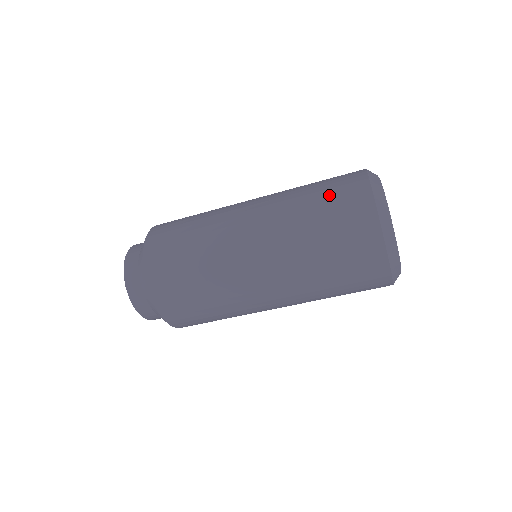
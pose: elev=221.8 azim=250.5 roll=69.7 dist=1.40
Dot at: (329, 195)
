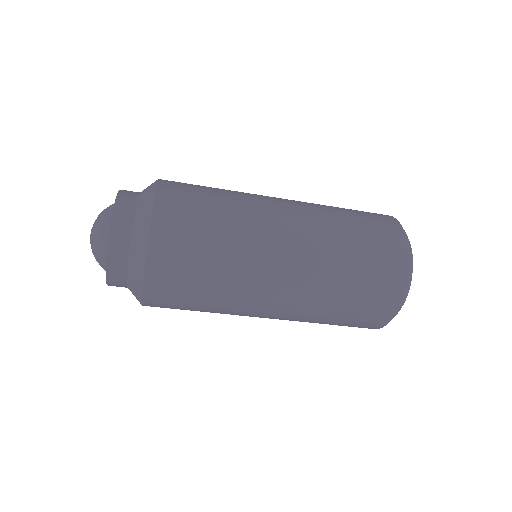
Dot at: (361, 213)
